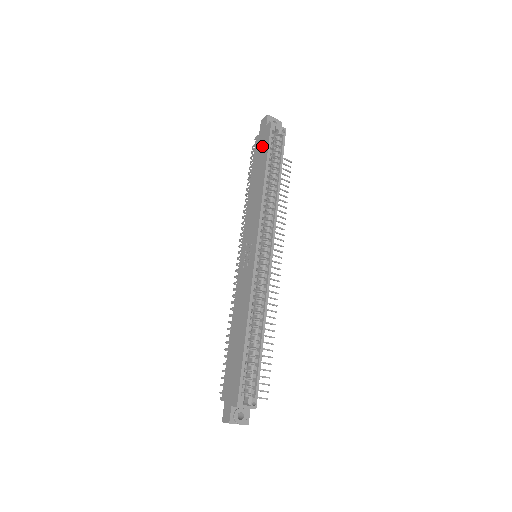
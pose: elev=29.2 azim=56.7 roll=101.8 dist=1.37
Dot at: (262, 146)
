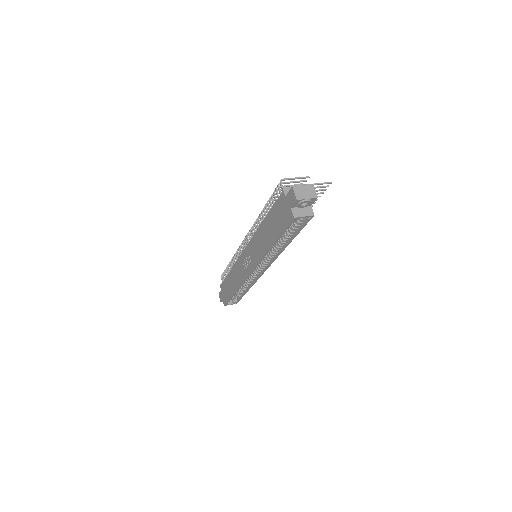
Dot at: (280, 218)
